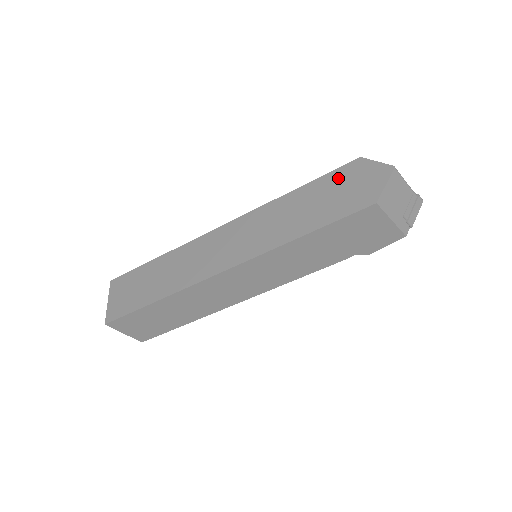
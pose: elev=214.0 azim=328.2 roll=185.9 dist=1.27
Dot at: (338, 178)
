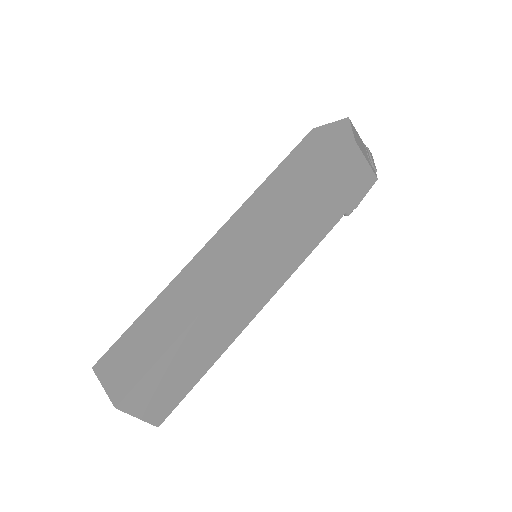
Dot at: (305, 148)
